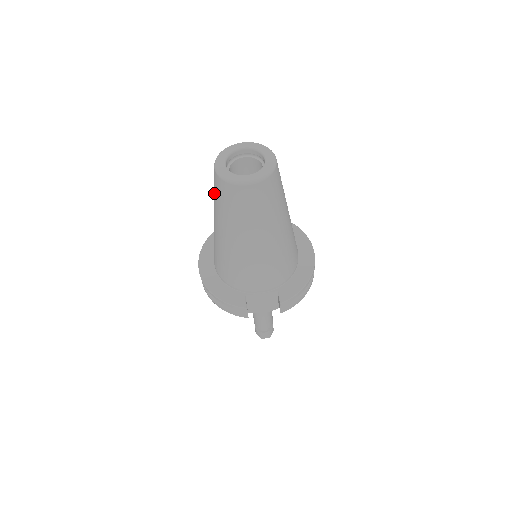
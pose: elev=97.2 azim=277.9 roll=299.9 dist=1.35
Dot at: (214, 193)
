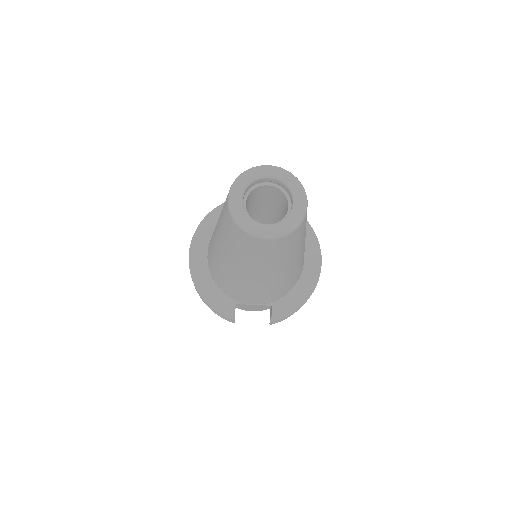
Dot at: (222, 217)
